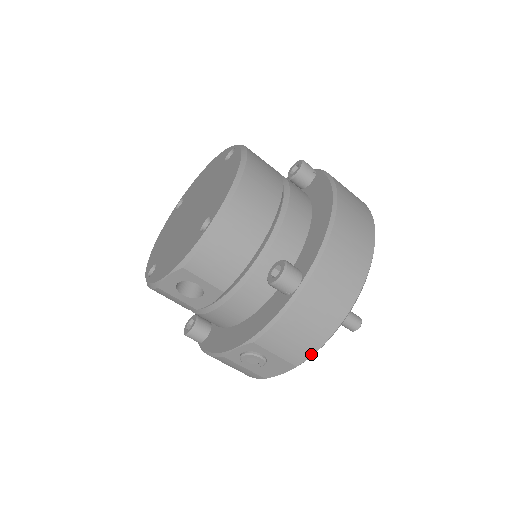
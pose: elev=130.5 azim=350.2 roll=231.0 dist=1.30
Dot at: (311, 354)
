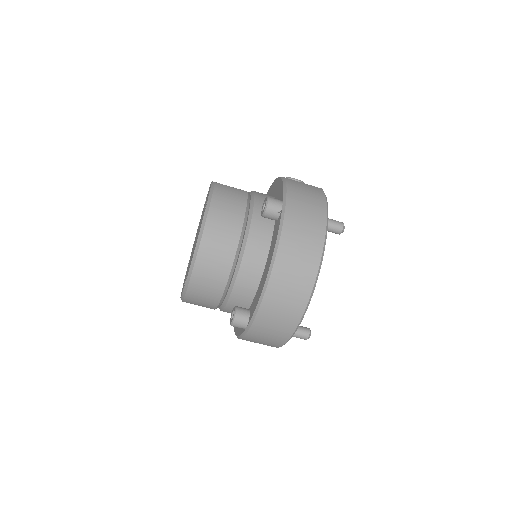
Dot at: (276, 347)
